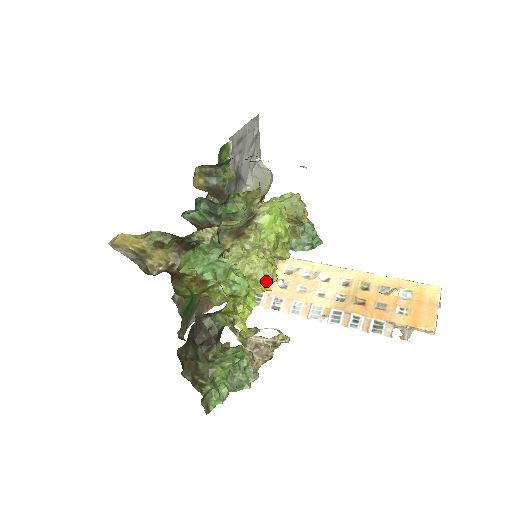
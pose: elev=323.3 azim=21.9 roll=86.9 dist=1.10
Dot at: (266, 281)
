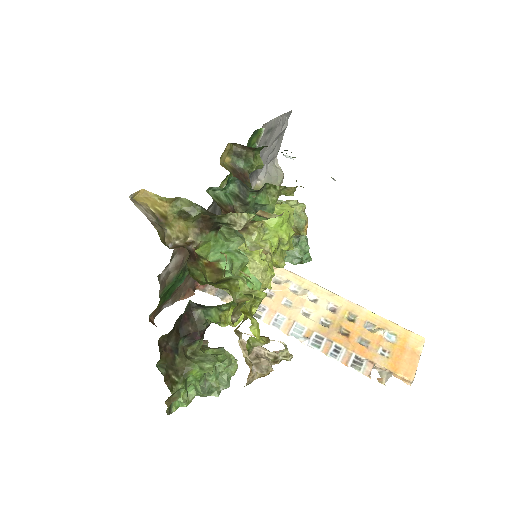
Dot at: (261, 285)
